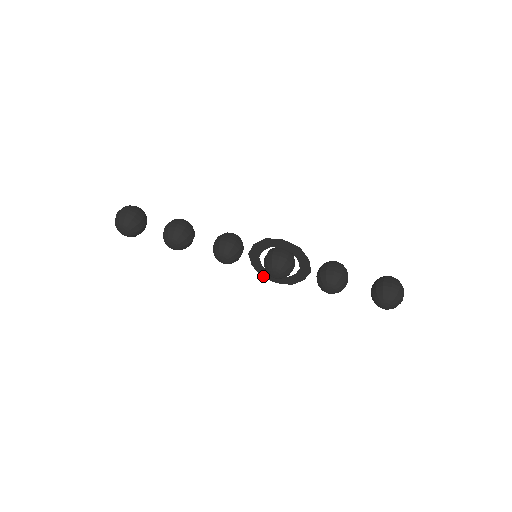
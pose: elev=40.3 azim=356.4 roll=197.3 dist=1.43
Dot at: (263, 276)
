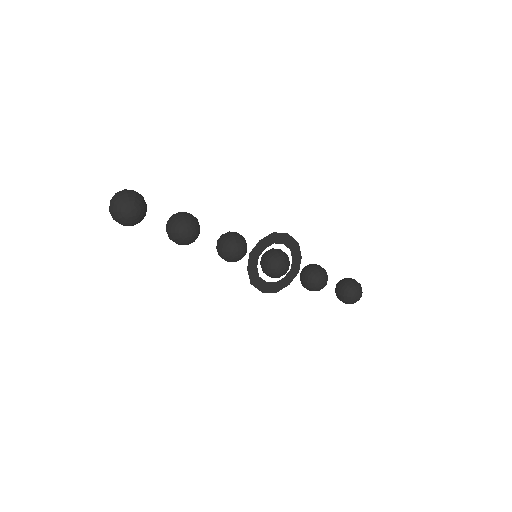
Dot at: (253, 284)
